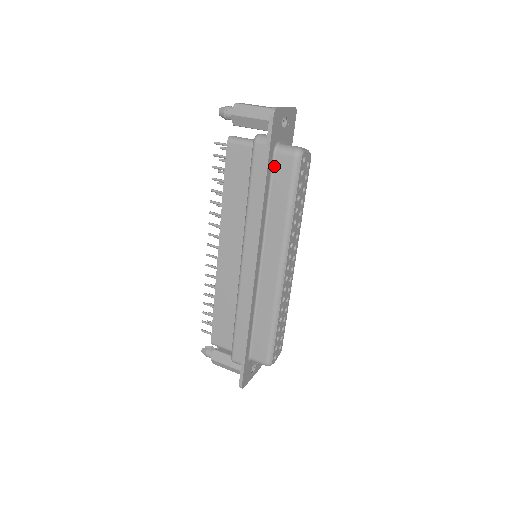
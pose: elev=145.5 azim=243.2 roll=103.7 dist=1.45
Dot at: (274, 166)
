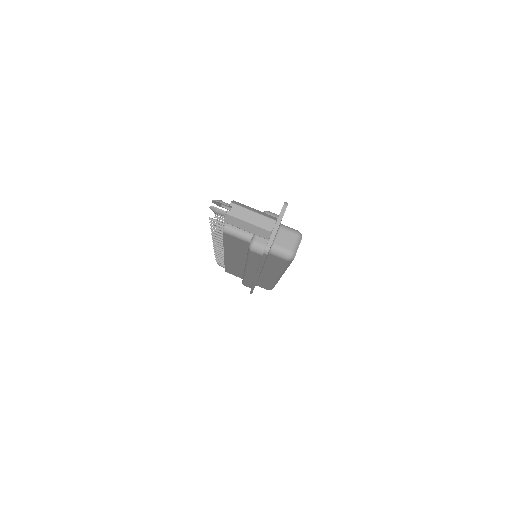
Dot at: (269, 256)
